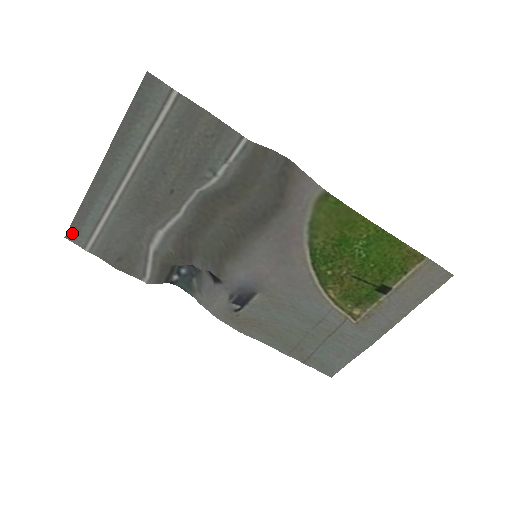
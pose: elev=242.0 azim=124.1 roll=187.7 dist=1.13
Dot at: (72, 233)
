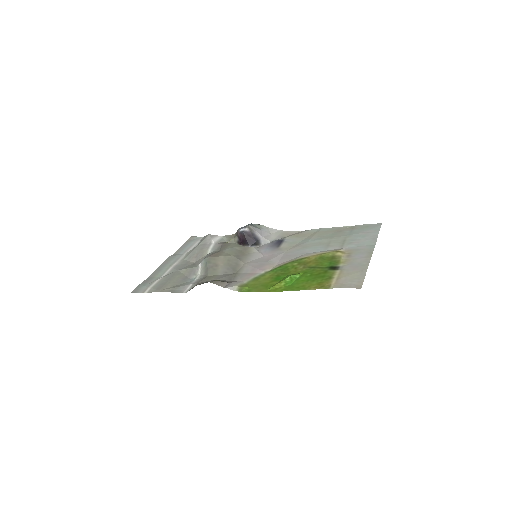
Dot at: (191, 238)
